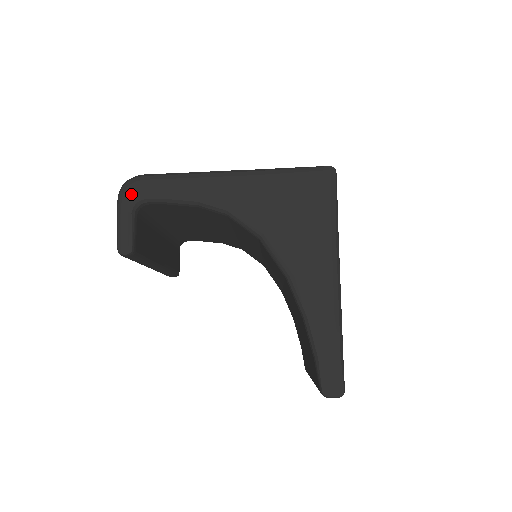
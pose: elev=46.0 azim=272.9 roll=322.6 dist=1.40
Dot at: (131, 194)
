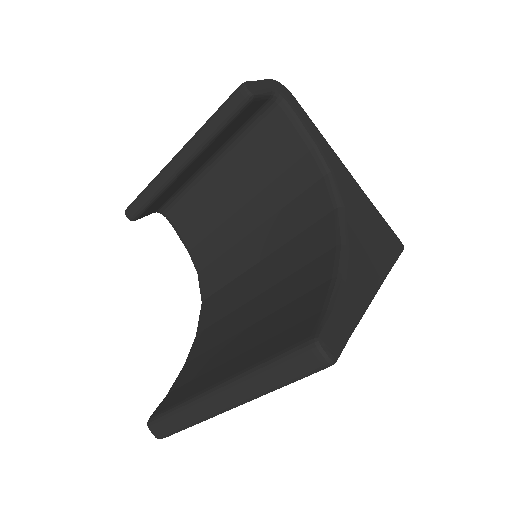
Dot at: (281, 89)
